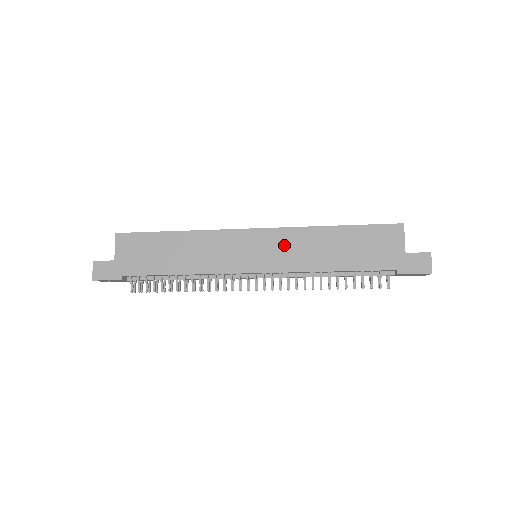
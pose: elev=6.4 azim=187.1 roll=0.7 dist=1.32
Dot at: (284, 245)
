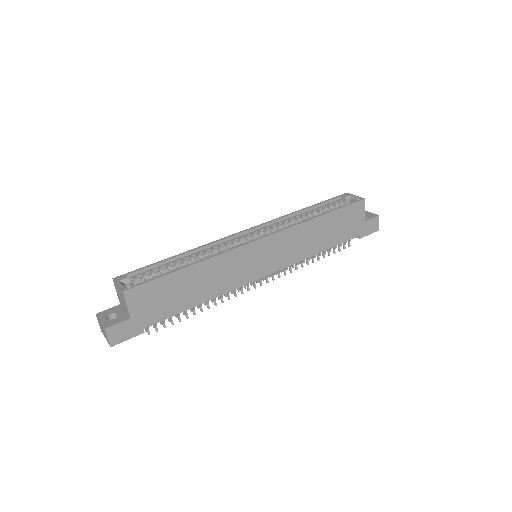
Dot at: (286, 244)
